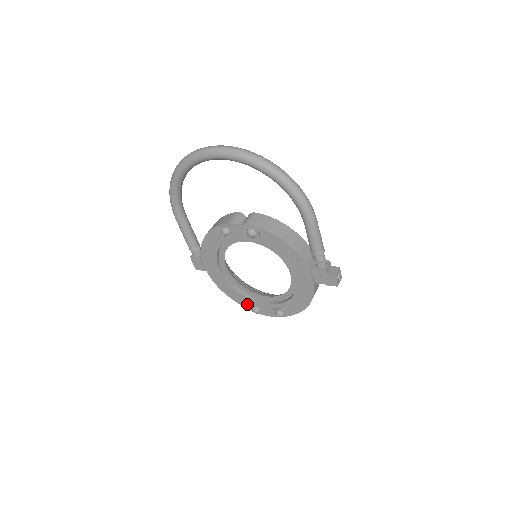
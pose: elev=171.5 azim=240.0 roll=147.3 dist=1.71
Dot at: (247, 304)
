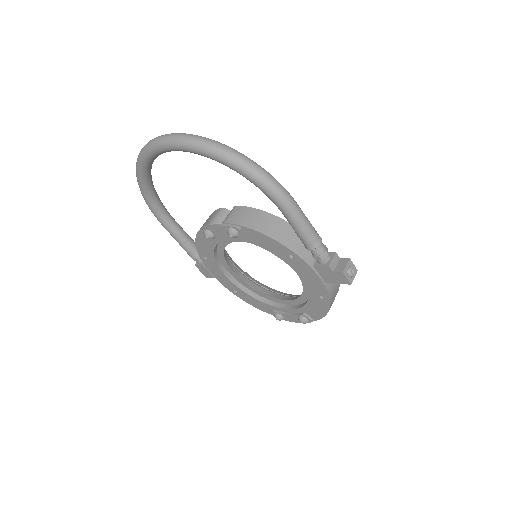
Dot at: (269, 310)
